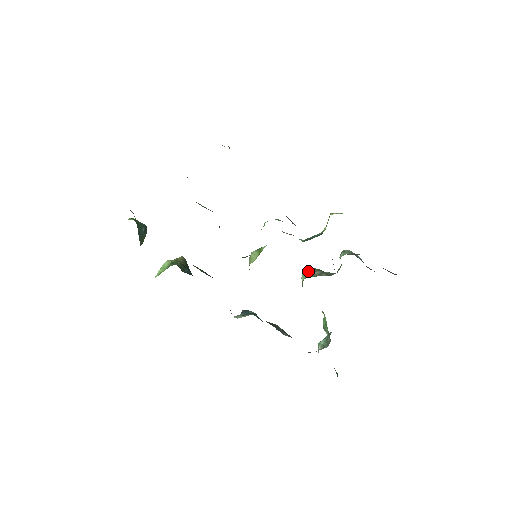
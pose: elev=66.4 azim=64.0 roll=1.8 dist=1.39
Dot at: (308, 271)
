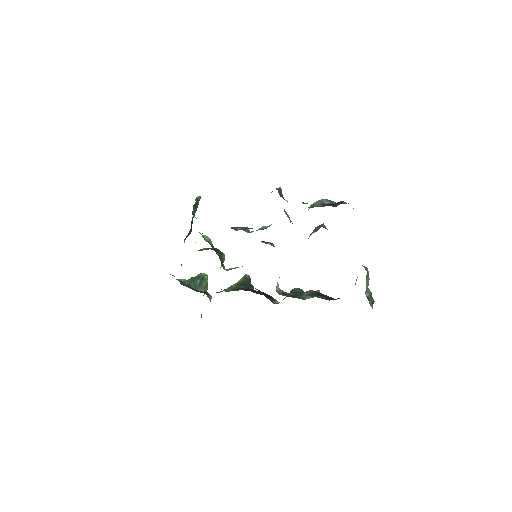
Dot at: occluded
